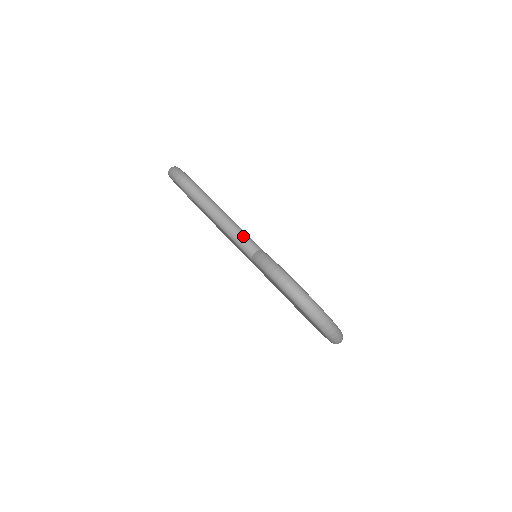
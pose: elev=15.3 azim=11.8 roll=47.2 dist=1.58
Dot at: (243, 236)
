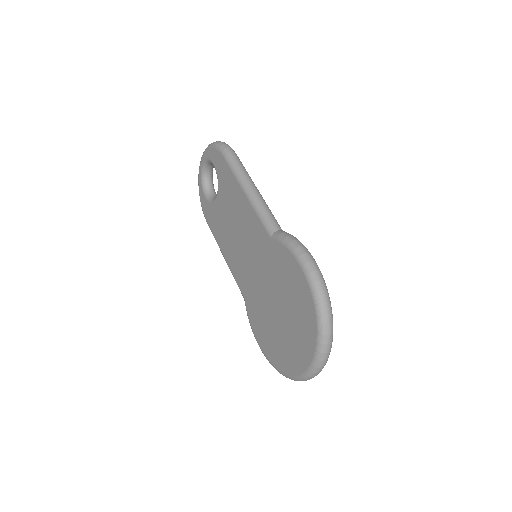
Dot at: (271, 213)
